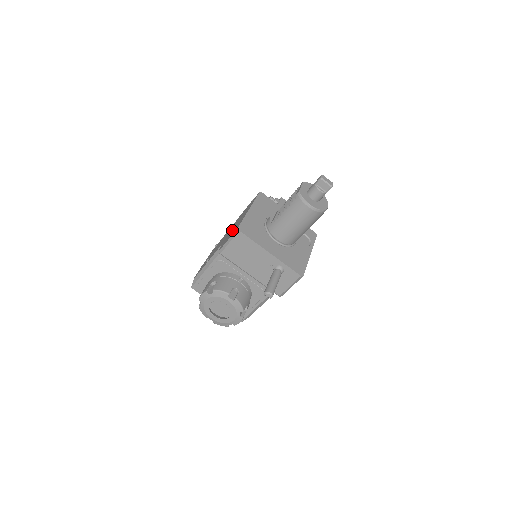
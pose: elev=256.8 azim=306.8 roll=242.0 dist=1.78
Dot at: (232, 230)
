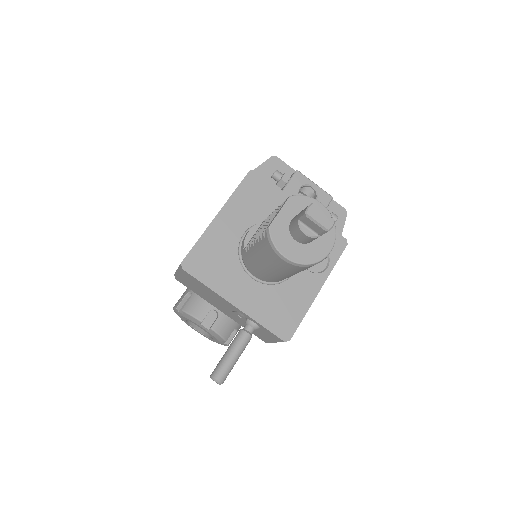
Dot at: occluded
